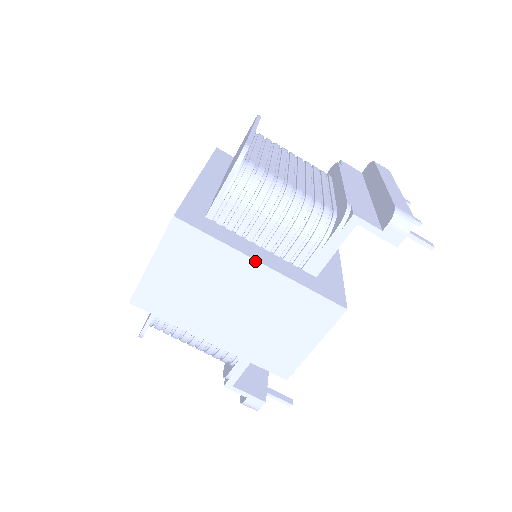
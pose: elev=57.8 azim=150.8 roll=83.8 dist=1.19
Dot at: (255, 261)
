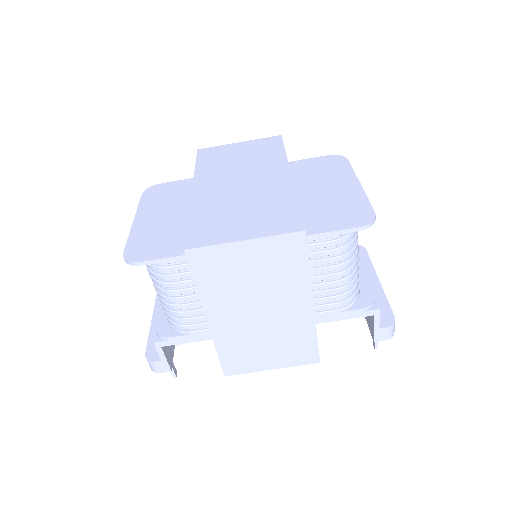
Dot at: (312, 299)
